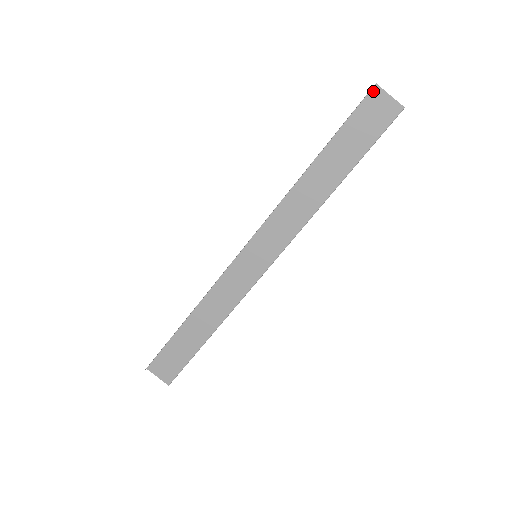
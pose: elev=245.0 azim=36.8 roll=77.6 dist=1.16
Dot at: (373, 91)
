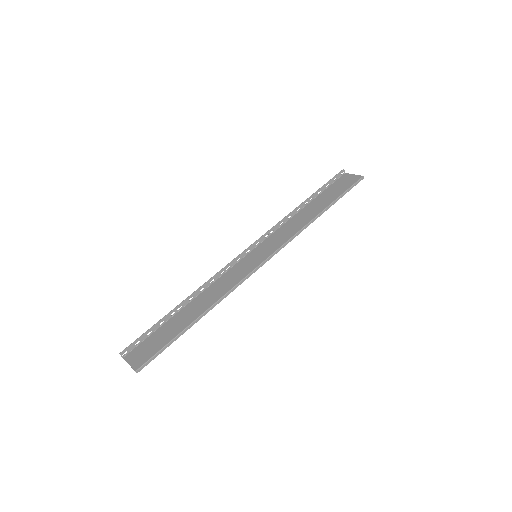
Dot at: (343, 175)
